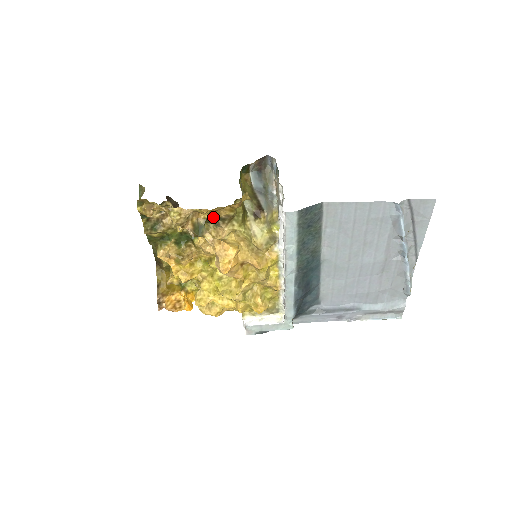
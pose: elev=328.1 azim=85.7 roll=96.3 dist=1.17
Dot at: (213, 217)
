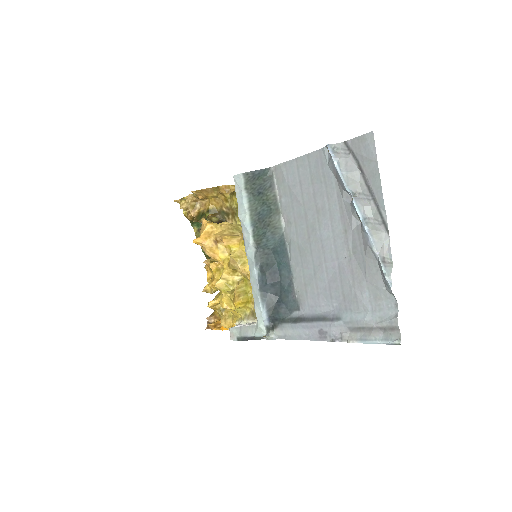
Dot at: (218, 210)
